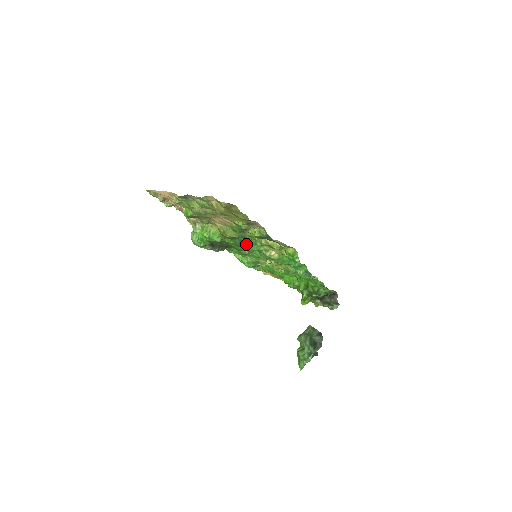
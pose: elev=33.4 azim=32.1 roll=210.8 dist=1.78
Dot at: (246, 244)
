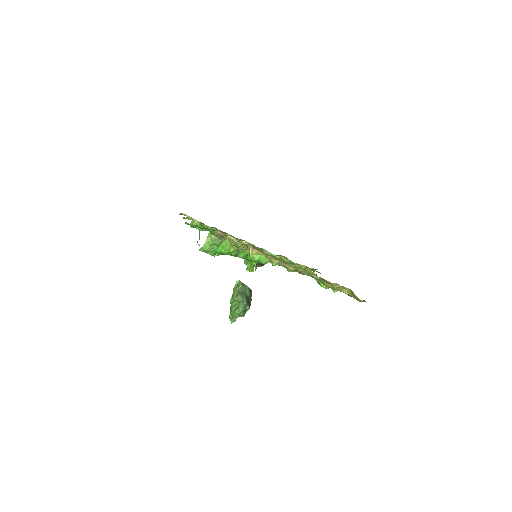
Dot at: occluded
